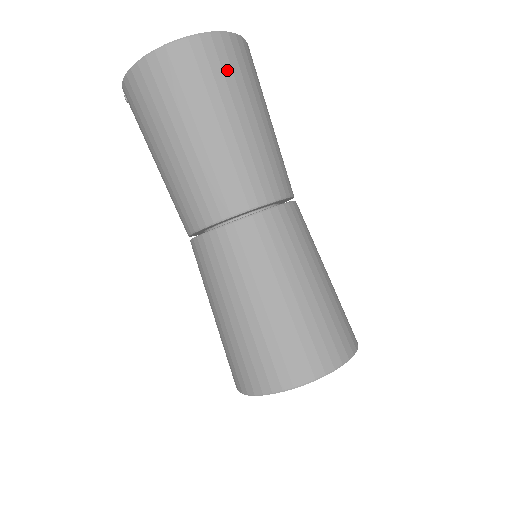
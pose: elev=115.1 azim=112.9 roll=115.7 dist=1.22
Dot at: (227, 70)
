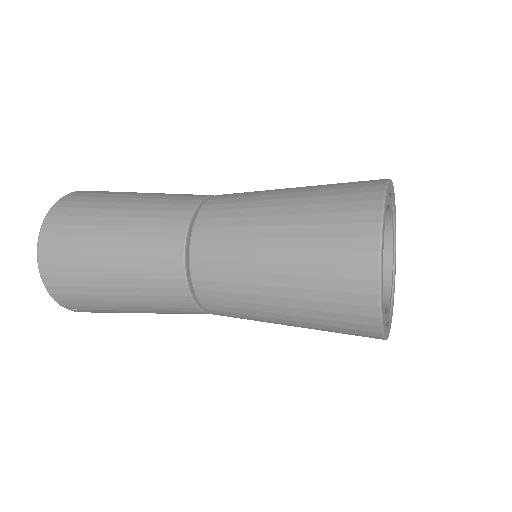
Dot at: (82, 205)
